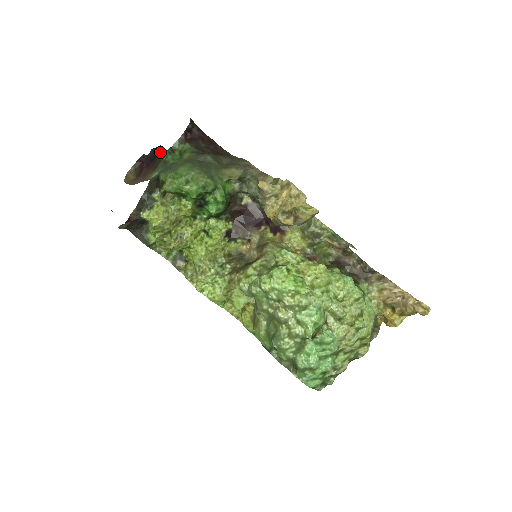
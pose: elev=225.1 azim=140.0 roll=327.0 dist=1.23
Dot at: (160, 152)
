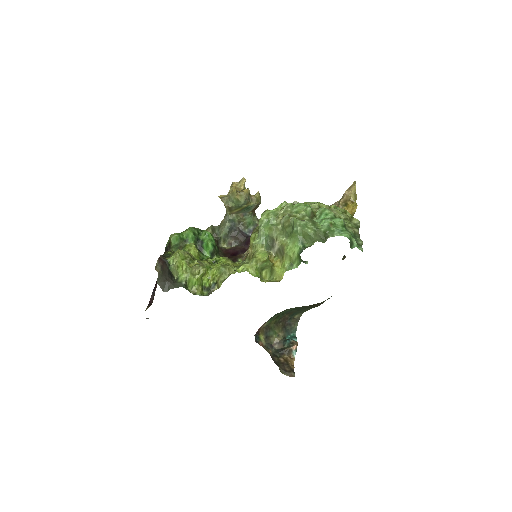
Dot at: occluded
